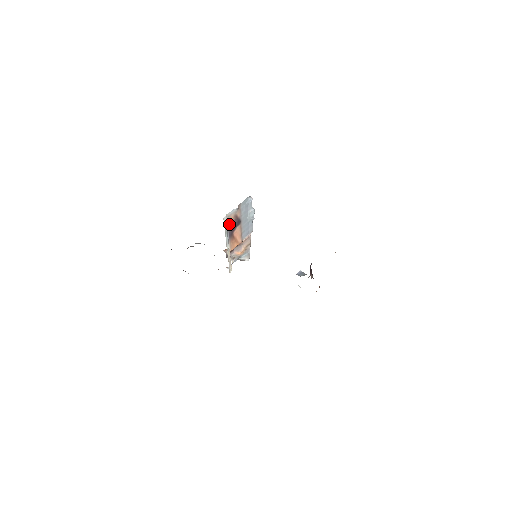
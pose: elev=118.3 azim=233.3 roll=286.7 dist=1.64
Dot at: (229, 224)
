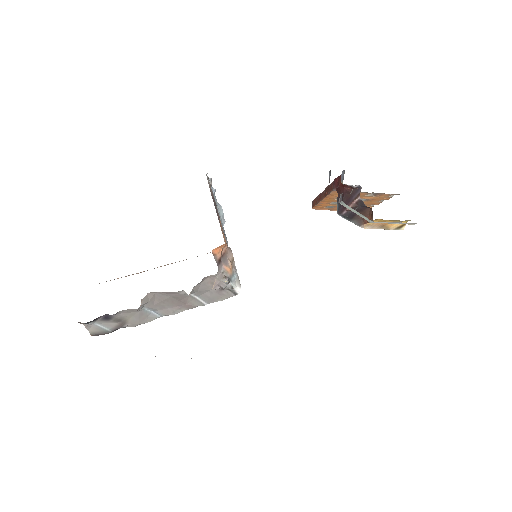
Dot at: occluded
